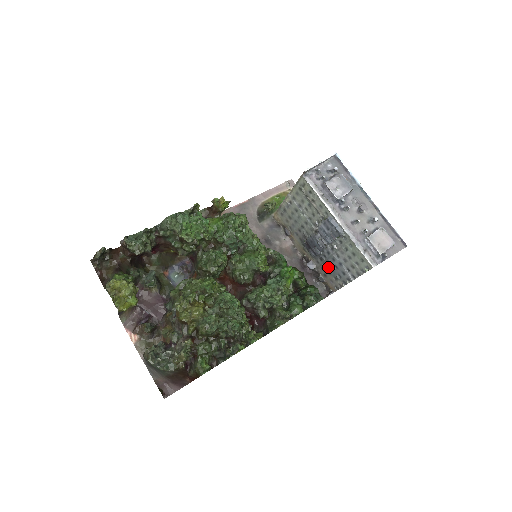
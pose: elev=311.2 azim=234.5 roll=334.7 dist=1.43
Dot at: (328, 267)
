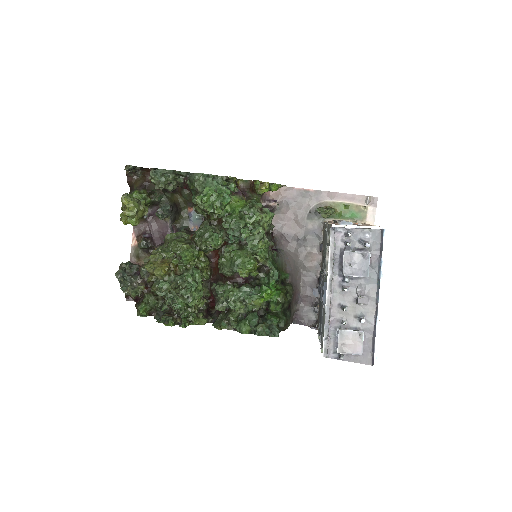
Dot at: (320, 309)
